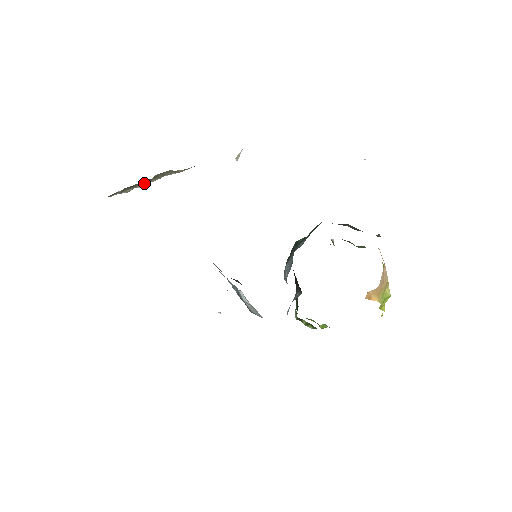
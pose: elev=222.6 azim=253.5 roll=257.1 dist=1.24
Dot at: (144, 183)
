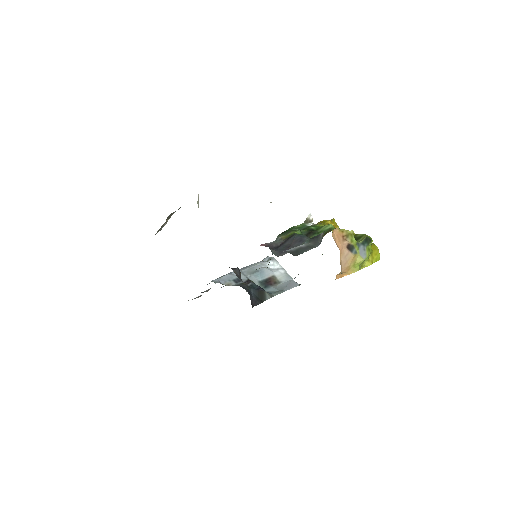
Dot at: occluded
